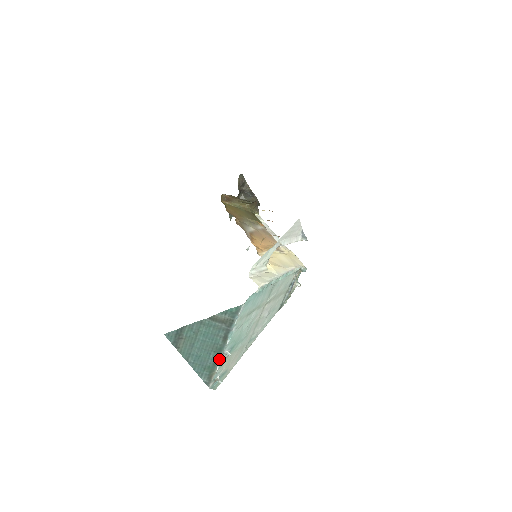
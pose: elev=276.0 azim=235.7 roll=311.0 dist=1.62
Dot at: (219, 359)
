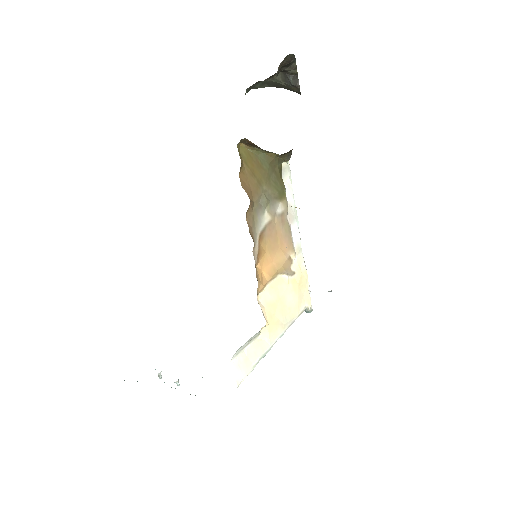
Dot at: occluded
